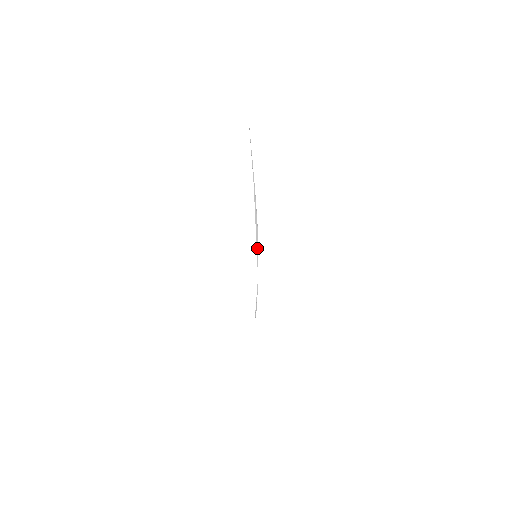
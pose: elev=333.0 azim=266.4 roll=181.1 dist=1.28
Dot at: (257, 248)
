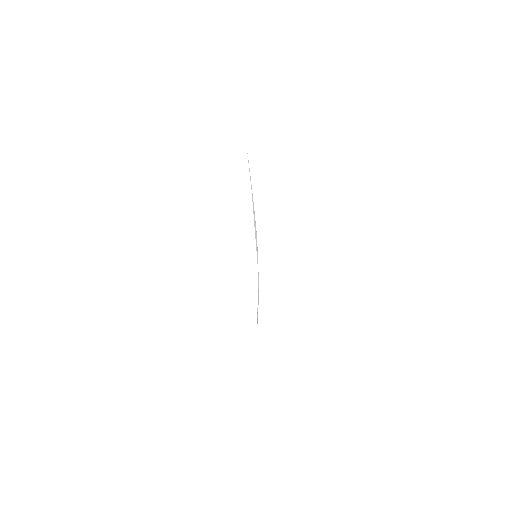
Dot at: (257, 249)
